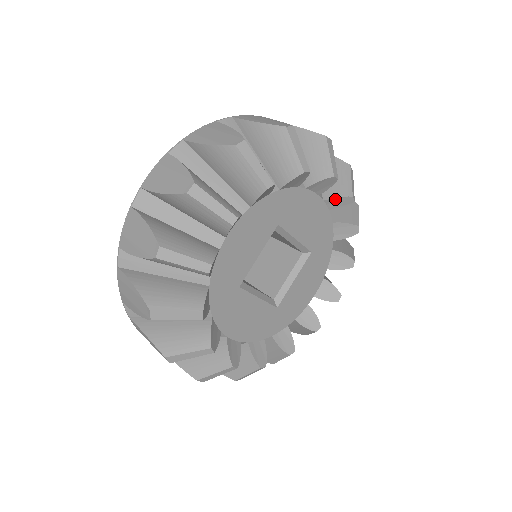
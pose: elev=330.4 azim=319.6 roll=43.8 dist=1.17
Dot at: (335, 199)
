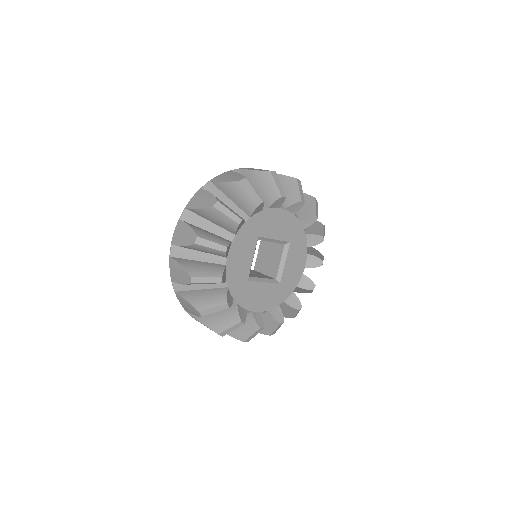
Dot at: (291, 206)
